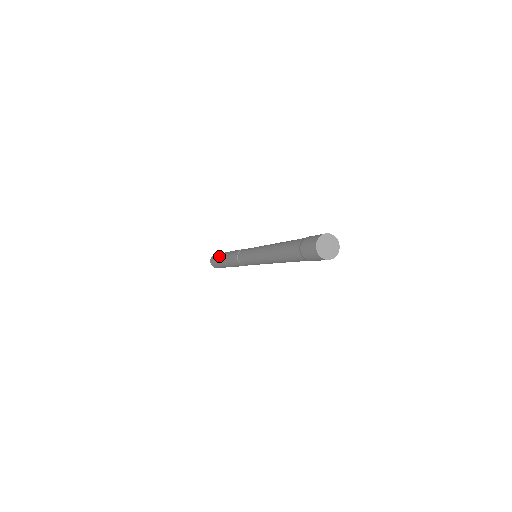
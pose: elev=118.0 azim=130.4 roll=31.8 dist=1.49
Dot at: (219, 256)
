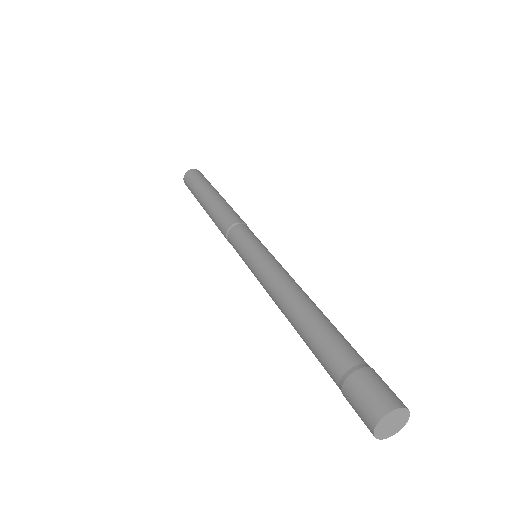
Dot at: (198, 190)
